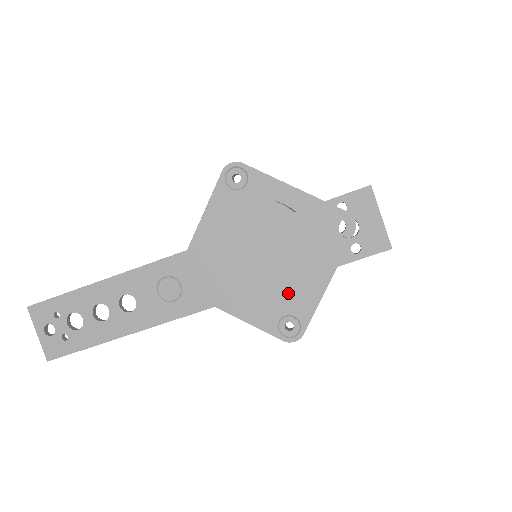
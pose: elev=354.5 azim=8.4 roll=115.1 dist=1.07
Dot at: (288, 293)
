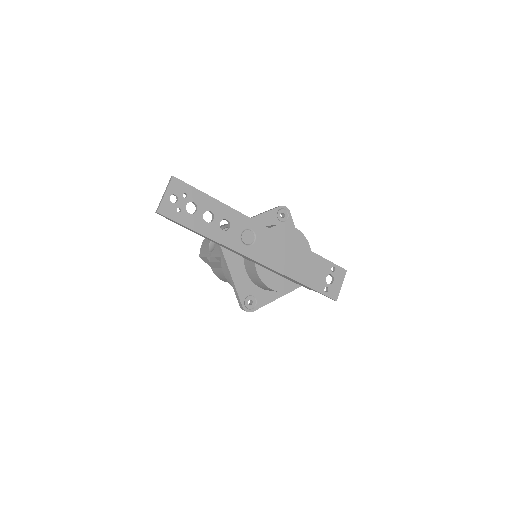
Dot at: (285, 285)
